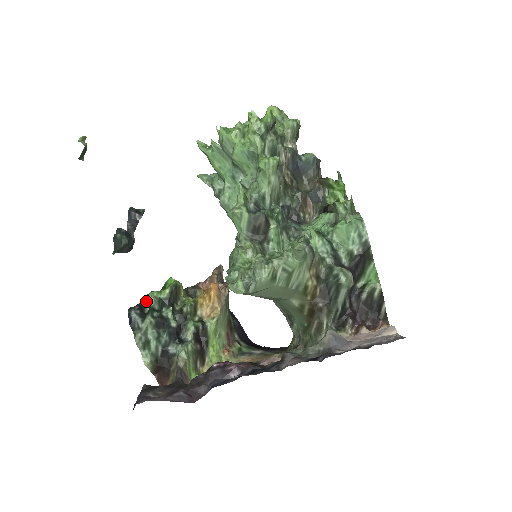
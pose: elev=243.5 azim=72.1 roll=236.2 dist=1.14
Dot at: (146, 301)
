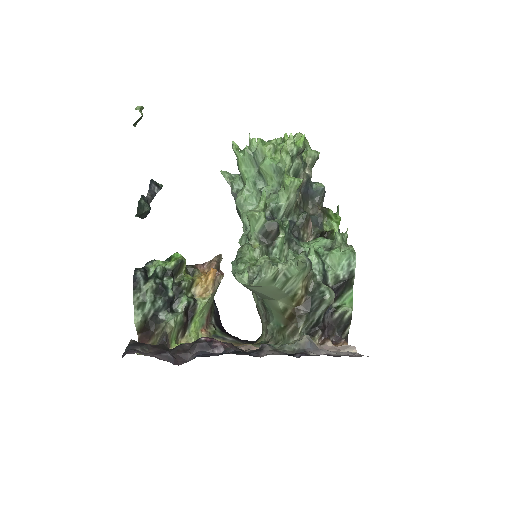
Dot at: (151, 267)
